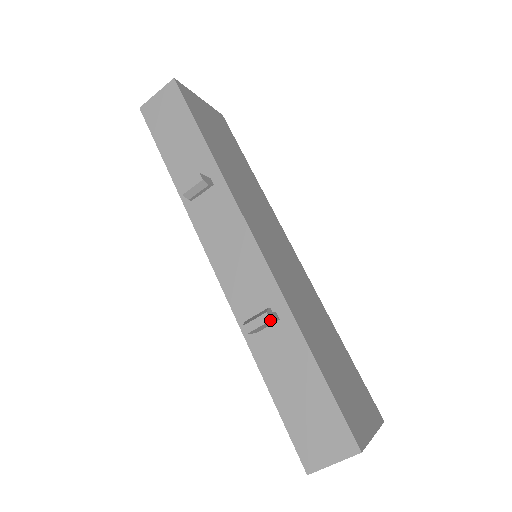
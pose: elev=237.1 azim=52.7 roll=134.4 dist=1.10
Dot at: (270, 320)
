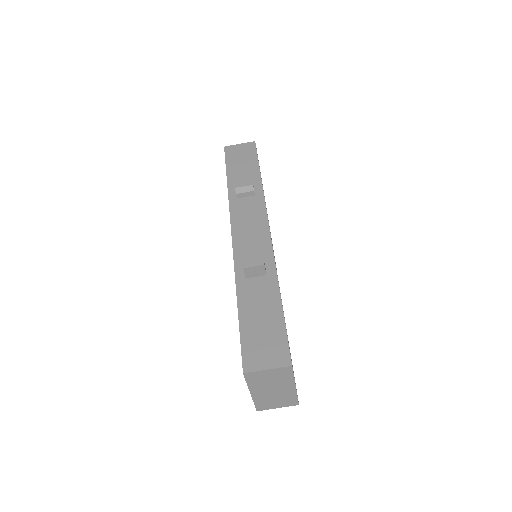
Dot at: (264, 264)
